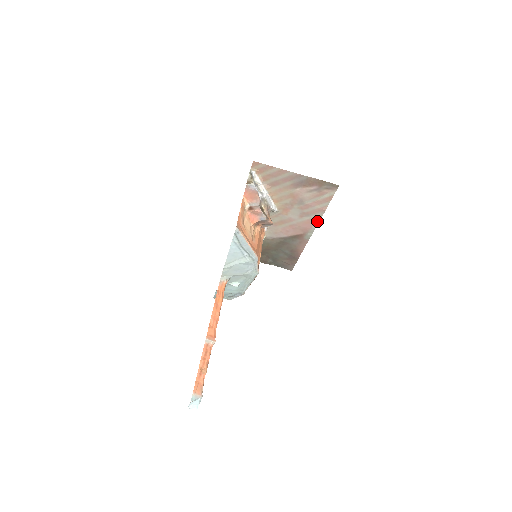
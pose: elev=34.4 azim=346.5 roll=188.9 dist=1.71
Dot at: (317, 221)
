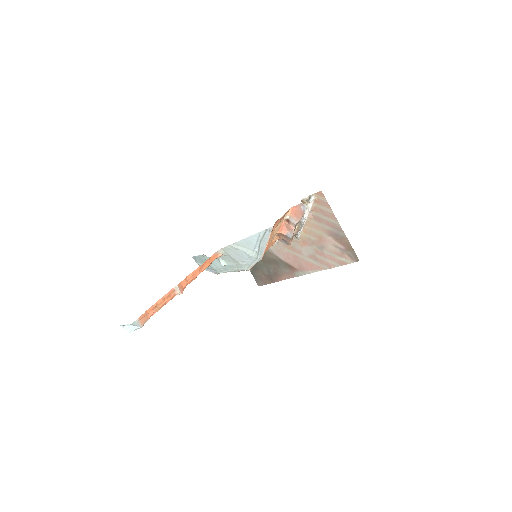
Dot at: (317, 270)
